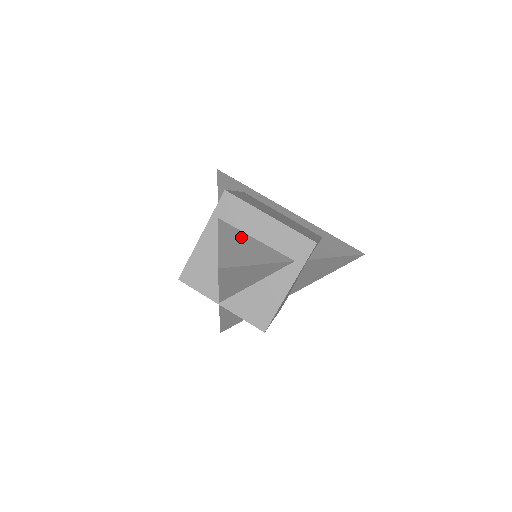
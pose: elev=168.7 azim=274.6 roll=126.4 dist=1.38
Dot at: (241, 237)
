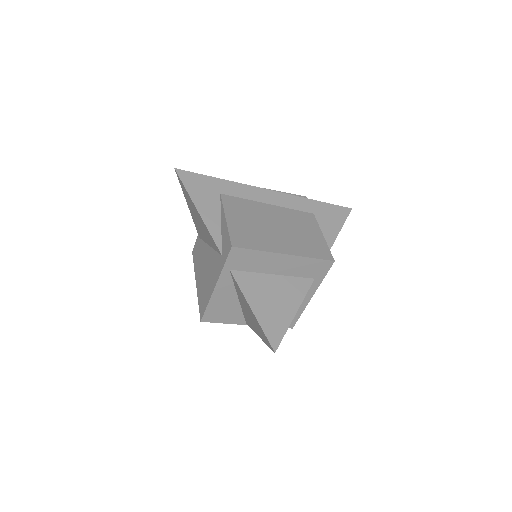
Dot at: (263, 284)
